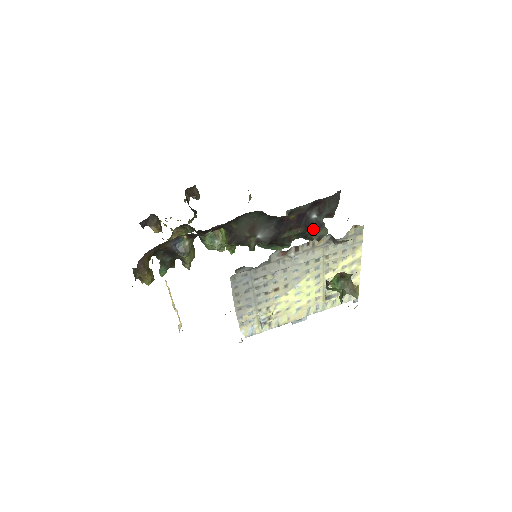
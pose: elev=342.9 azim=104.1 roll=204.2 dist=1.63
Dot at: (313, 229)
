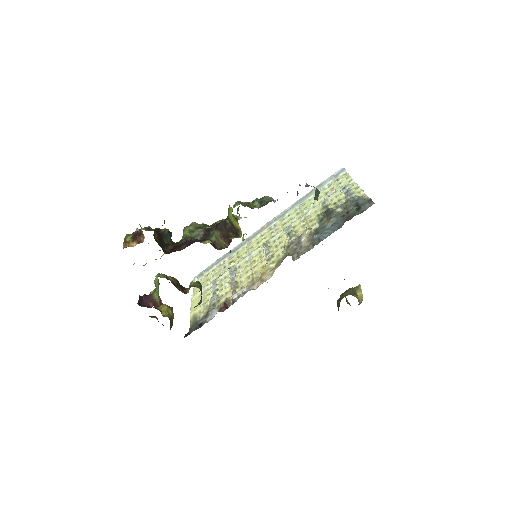
Dot at: occluded
